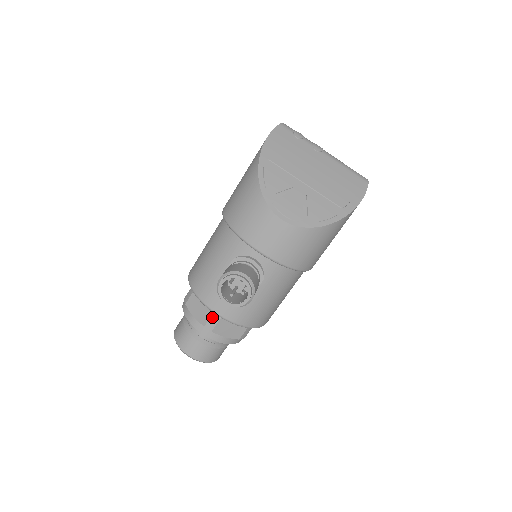
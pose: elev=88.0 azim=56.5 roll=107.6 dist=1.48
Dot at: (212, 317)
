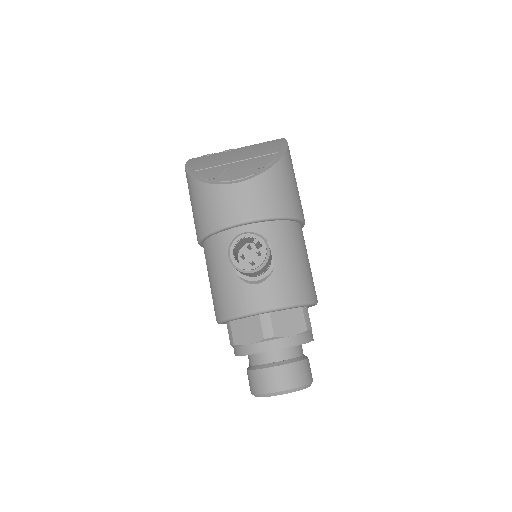
Dot at: (262, 323)
